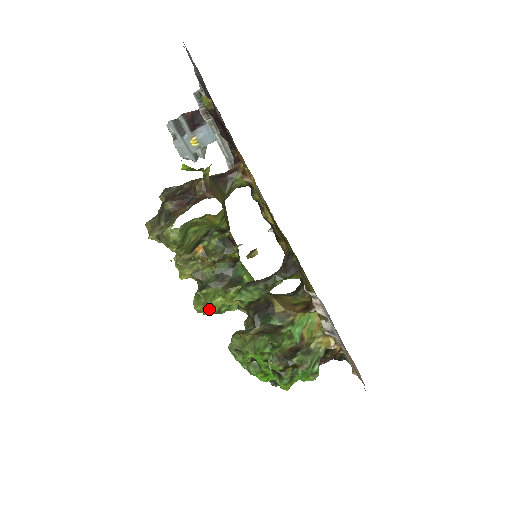
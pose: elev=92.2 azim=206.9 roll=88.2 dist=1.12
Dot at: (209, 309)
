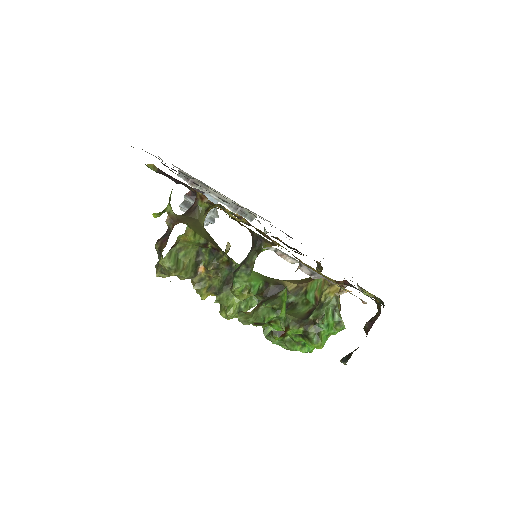
Dot at: (228, 310)
